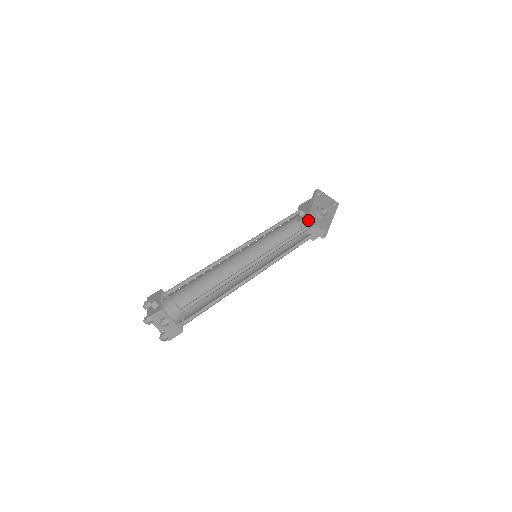
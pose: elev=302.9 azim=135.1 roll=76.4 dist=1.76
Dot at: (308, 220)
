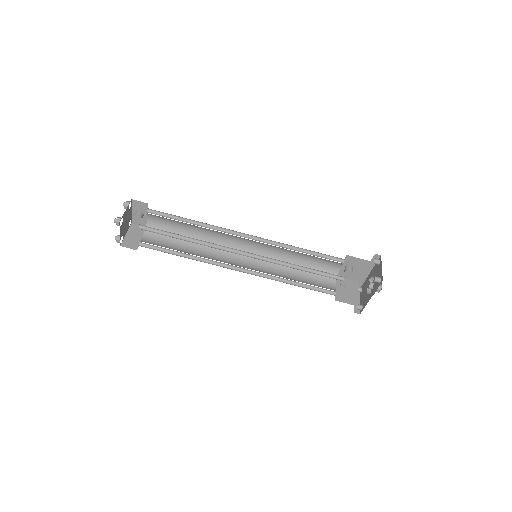
Dot at: (357, 285)
